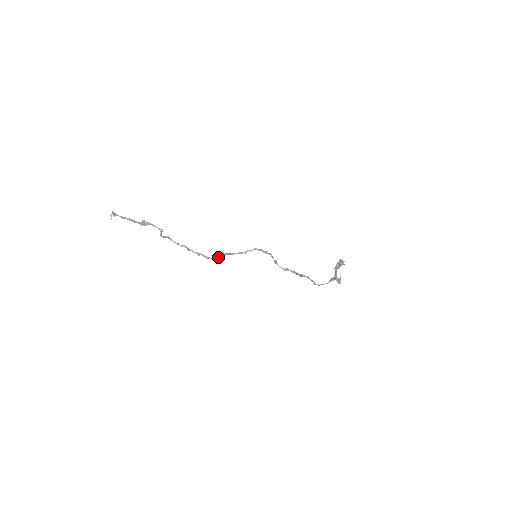
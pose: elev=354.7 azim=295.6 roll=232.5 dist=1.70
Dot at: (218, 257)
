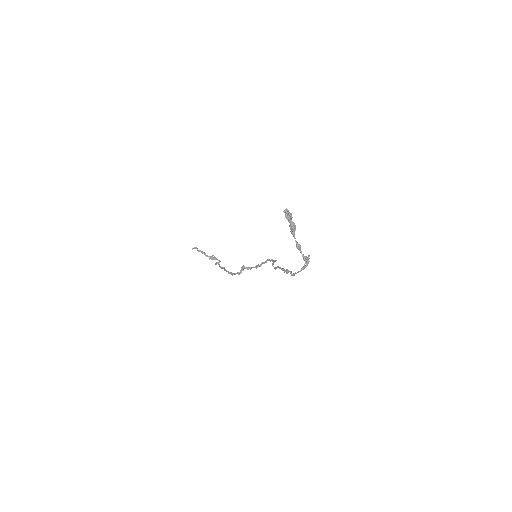
Dot at: (239, 272)
